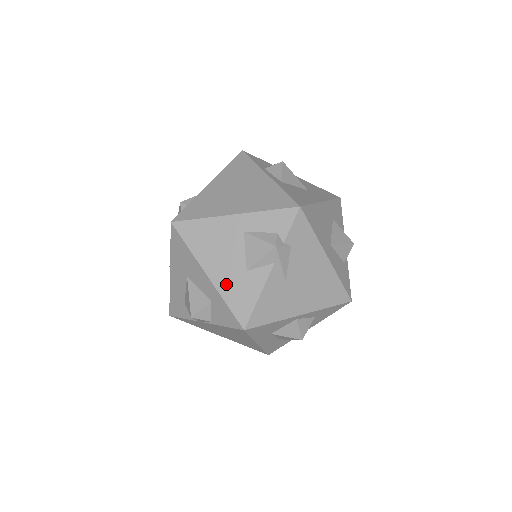
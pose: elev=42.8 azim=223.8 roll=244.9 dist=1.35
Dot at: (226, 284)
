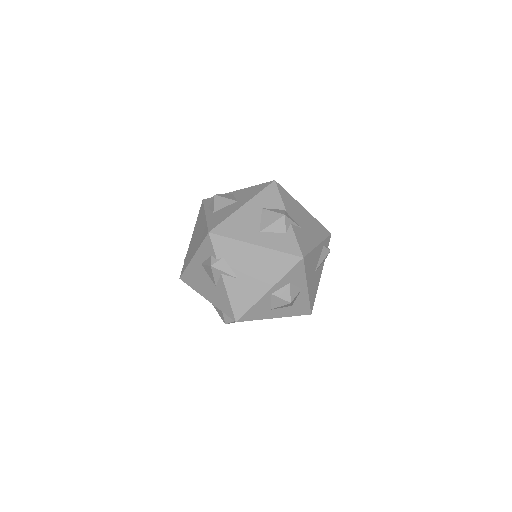
Dot at: (214, 299)
